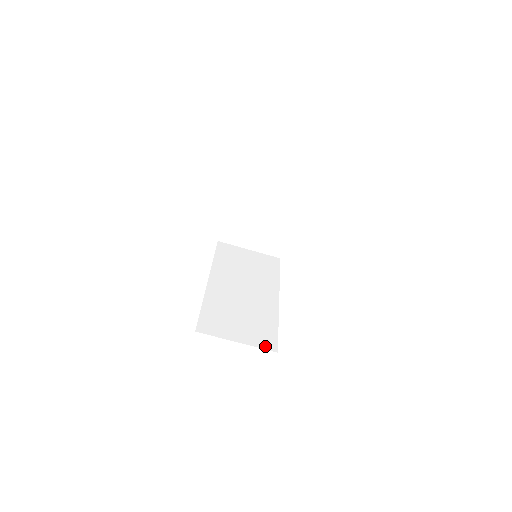
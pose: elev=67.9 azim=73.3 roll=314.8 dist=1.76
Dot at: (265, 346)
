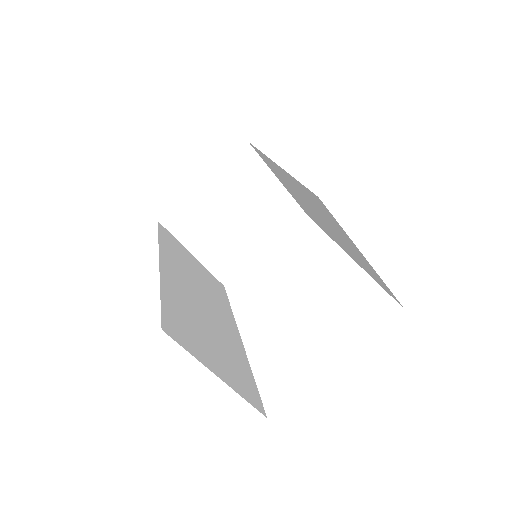
Dot at: (251, 400)
